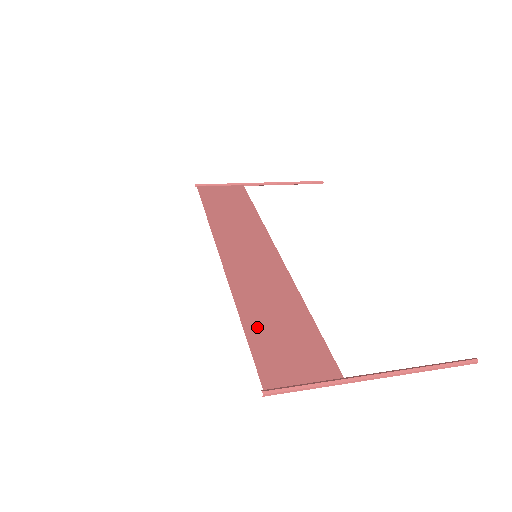
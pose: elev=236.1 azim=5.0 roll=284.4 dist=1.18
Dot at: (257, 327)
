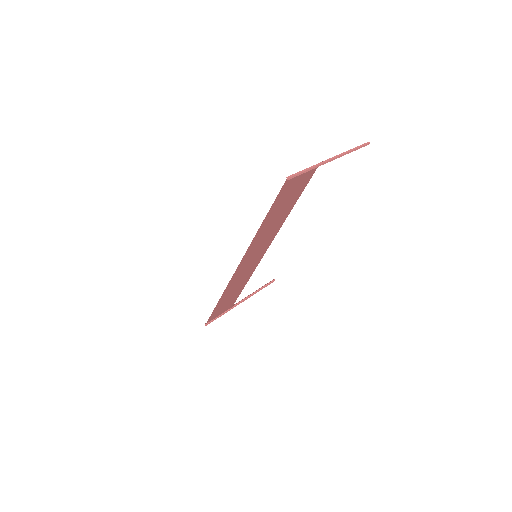
Dot at: (271, 214)
